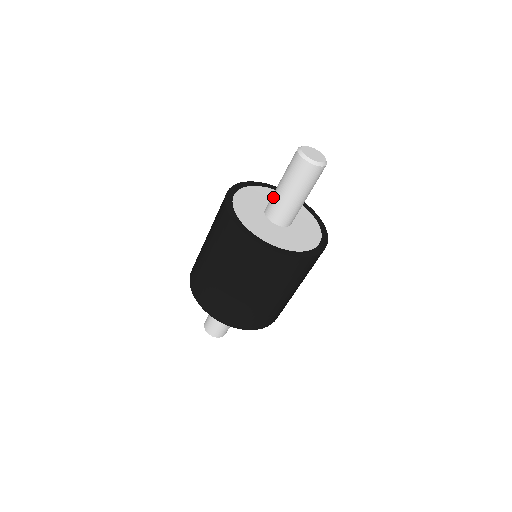
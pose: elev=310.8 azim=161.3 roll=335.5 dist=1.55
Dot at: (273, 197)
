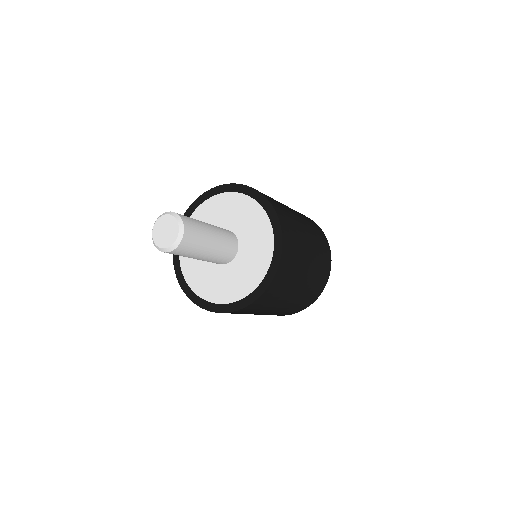
Dot at: occluded
